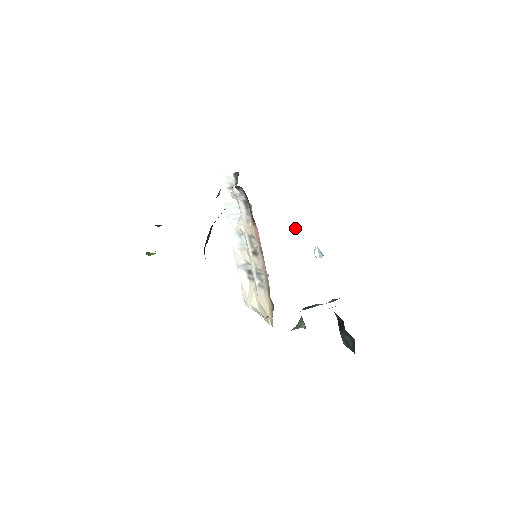
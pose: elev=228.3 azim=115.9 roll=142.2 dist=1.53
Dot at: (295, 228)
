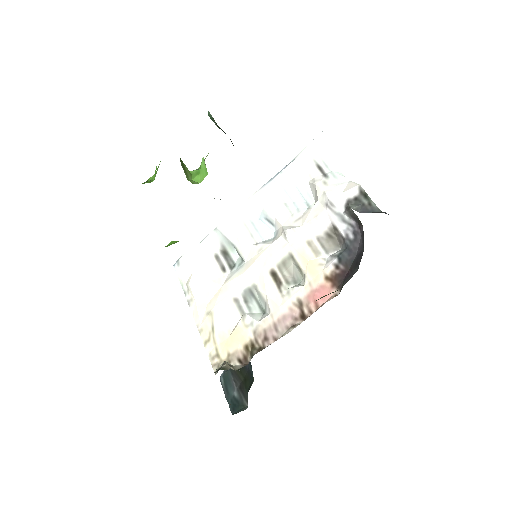
Dot at: occluded
